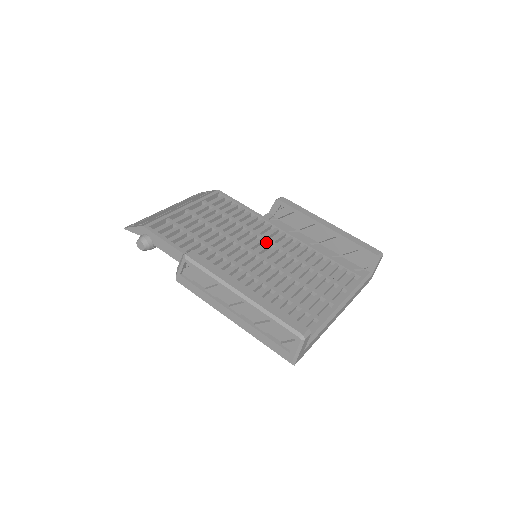
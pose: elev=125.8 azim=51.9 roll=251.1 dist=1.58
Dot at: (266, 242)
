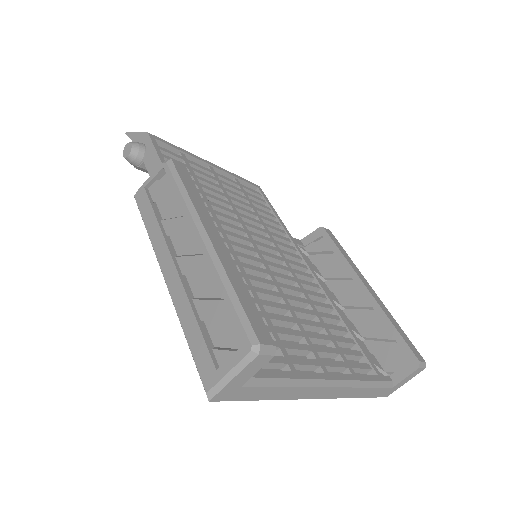
Dot at: (278, 256)
